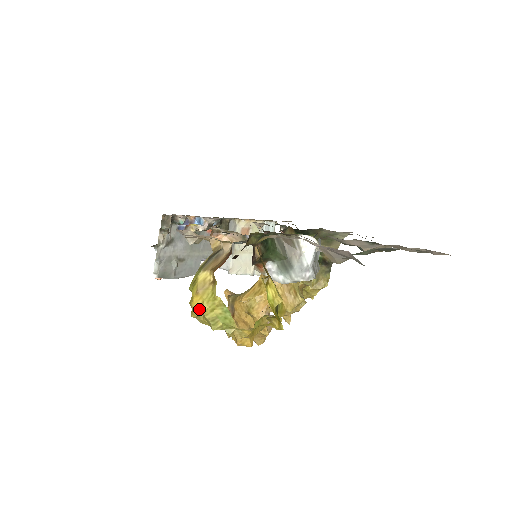
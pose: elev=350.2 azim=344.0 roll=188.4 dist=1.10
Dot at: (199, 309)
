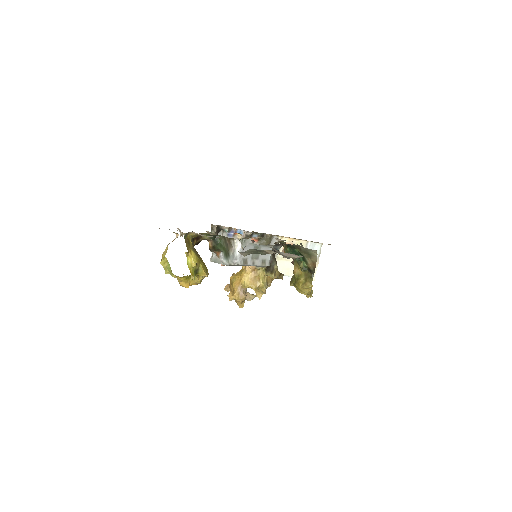
Dot at: (161, 262)
